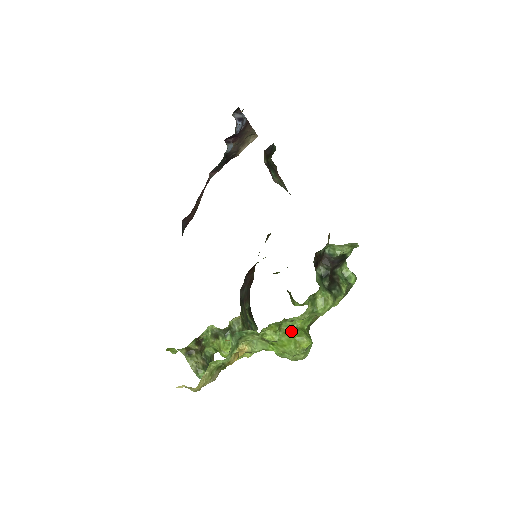
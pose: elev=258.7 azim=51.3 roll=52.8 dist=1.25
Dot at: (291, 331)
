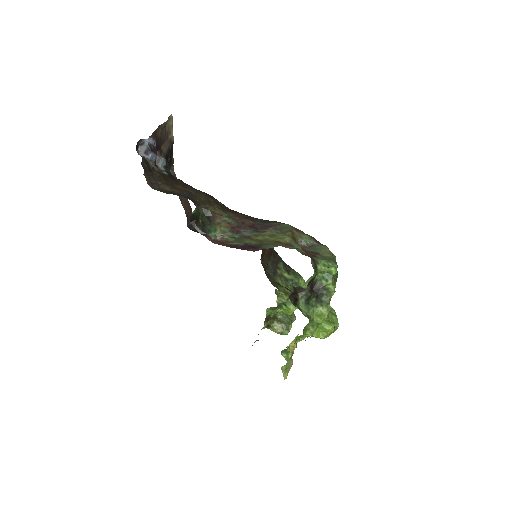
Dot at: occluded
